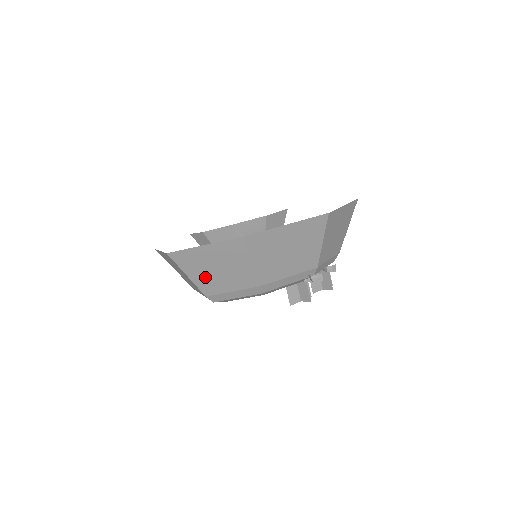
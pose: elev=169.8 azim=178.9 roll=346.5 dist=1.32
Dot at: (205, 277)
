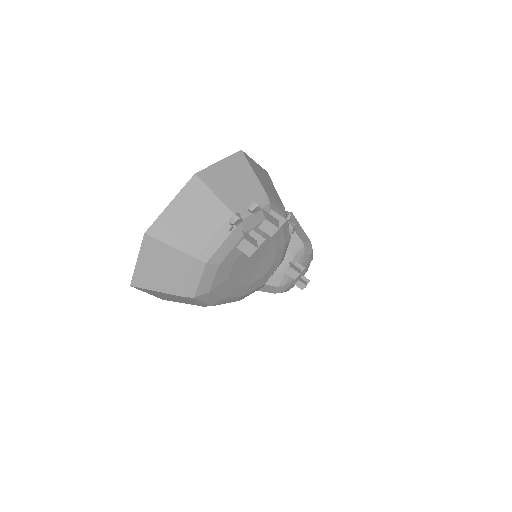
Dot at: (165, 282)
